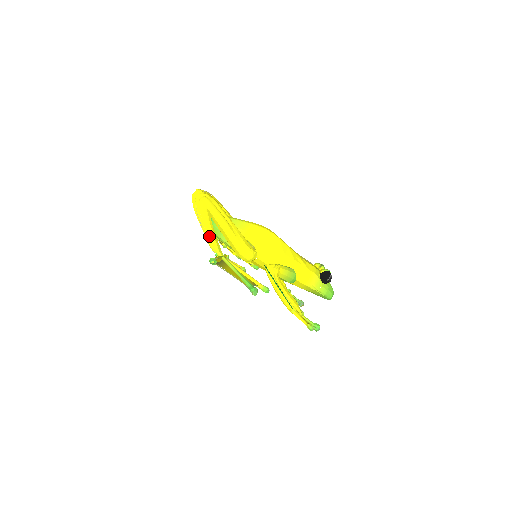
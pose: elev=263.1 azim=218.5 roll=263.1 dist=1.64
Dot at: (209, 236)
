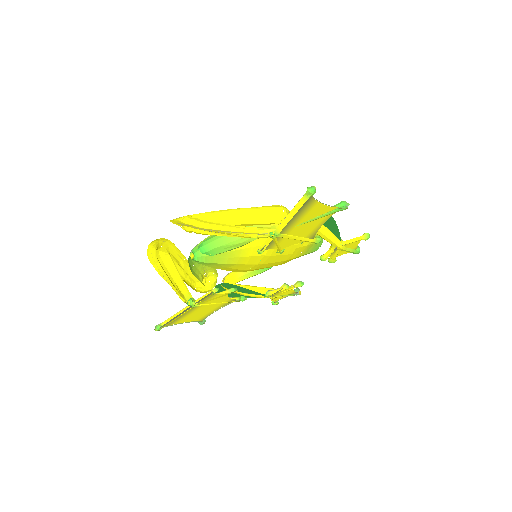
Dot at: (242, 230)
